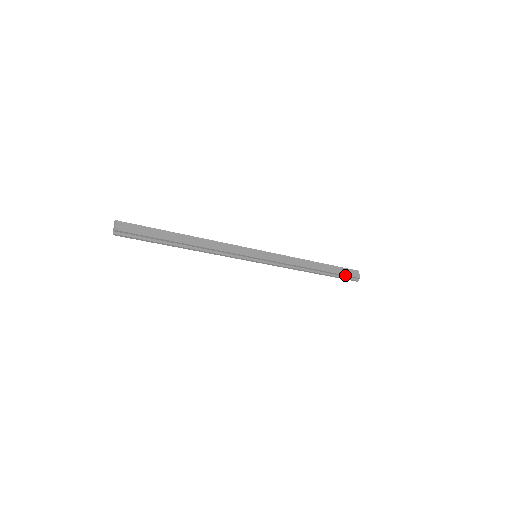
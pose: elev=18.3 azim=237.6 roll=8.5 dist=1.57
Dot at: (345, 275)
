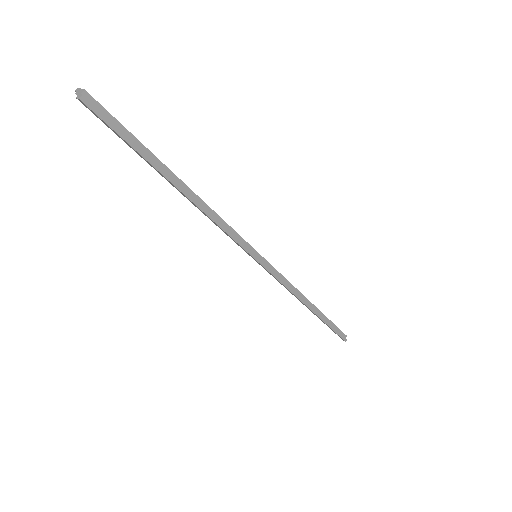
Dot at: (335, 326)
